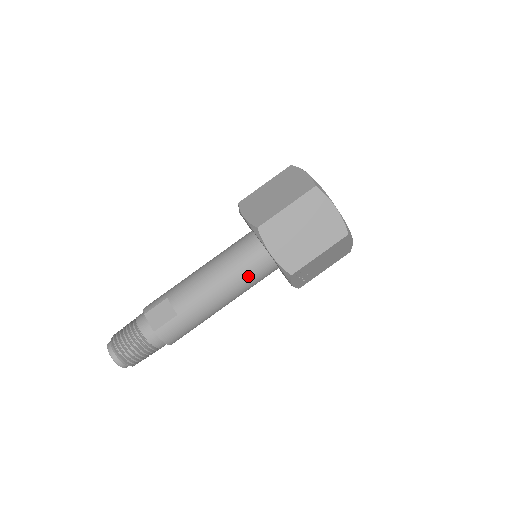
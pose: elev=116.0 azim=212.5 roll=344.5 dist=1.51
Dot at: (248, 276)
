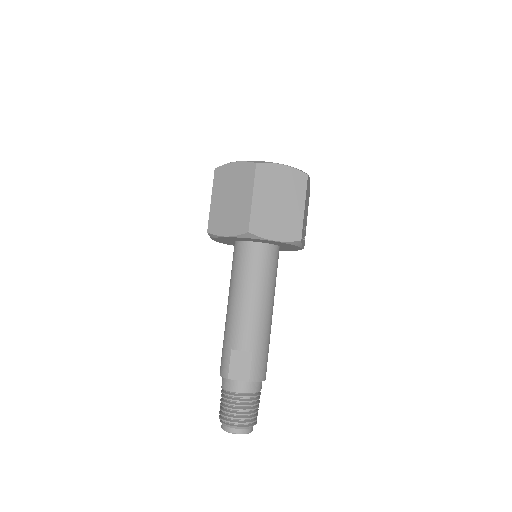
Dot at: (269, 274)
